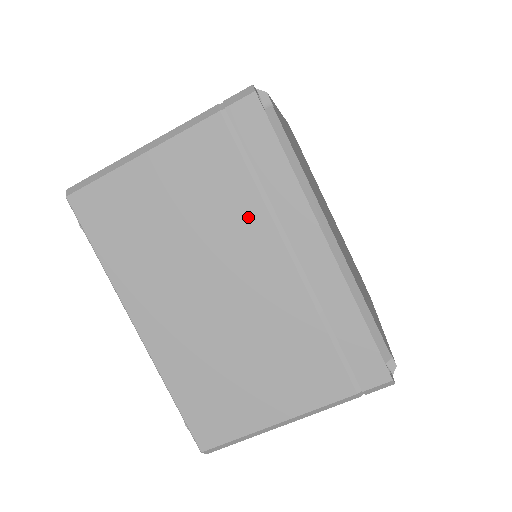
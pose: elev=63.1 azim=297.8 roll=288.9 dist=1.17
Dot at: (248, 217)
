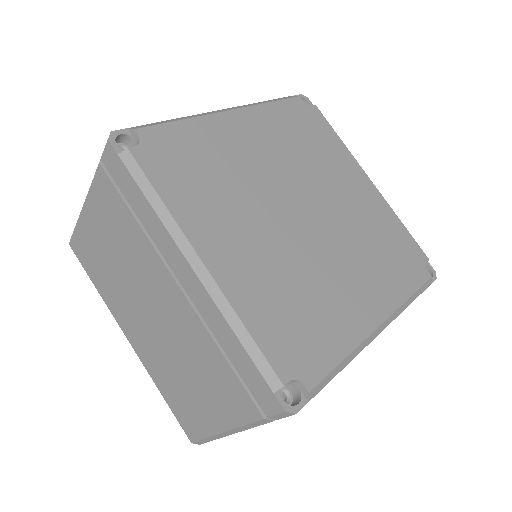
Dot at: (144, 251)
